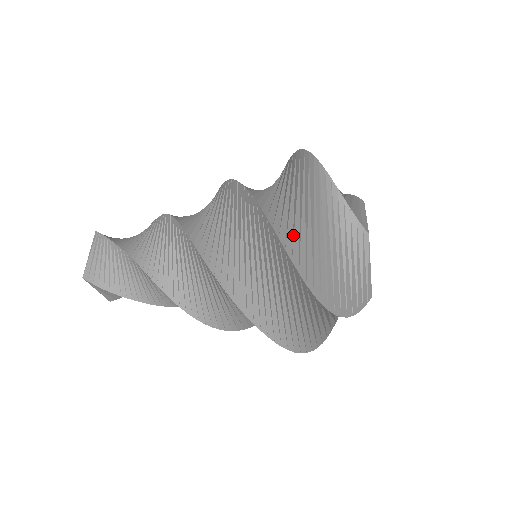
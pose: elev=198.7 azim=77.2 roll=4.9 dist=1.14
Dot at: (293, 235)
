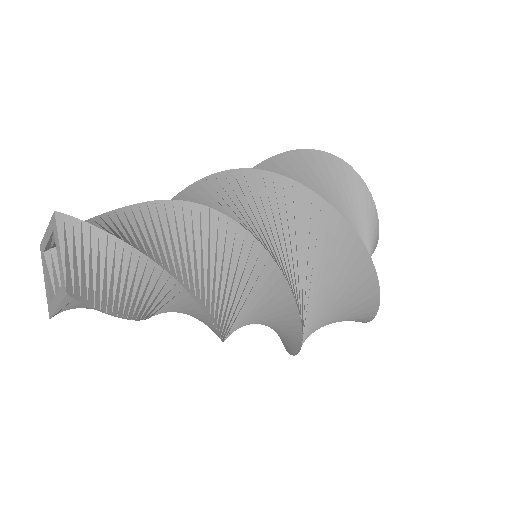
Dot at: occluded
